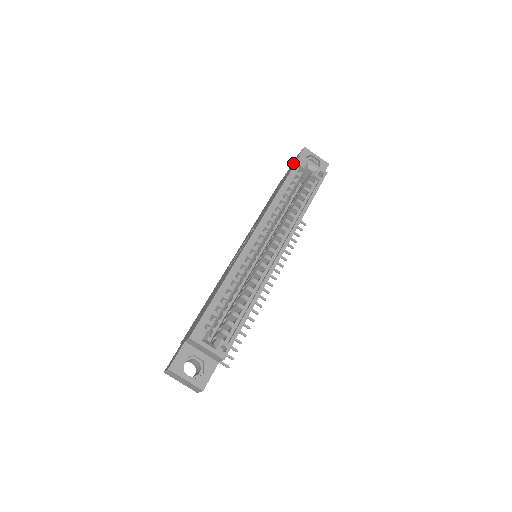
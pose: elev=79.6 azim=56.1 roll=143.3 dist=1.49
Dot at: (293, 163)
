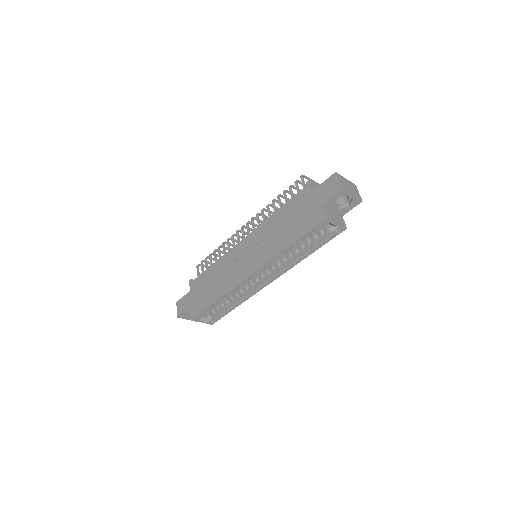
Dot at: (322, 199)
